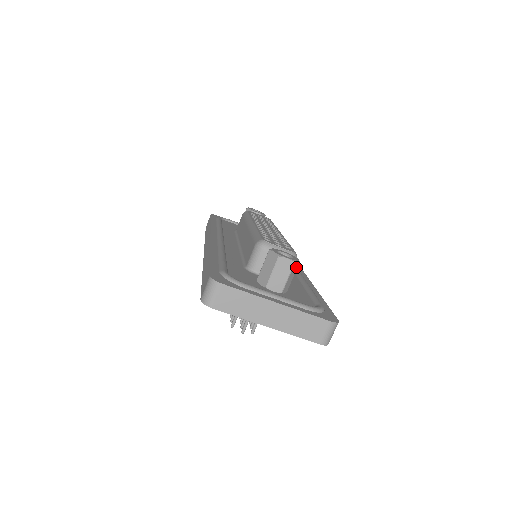
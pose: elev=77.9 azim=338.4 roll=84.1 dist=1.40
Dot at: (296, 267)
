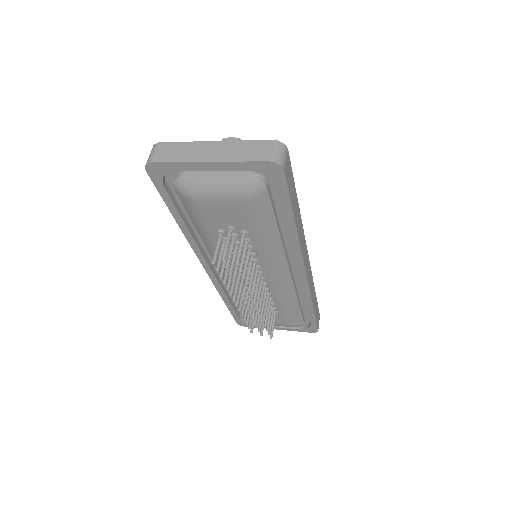
Dot at: occluded
